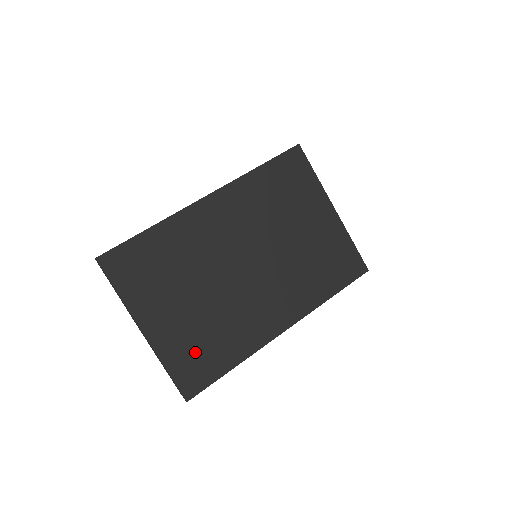
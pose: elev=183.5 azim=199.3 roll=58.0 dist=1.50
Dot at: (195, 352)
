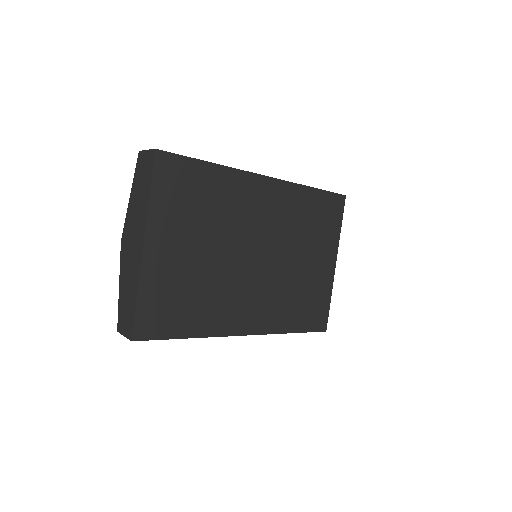
Dot at: (170, 299)
